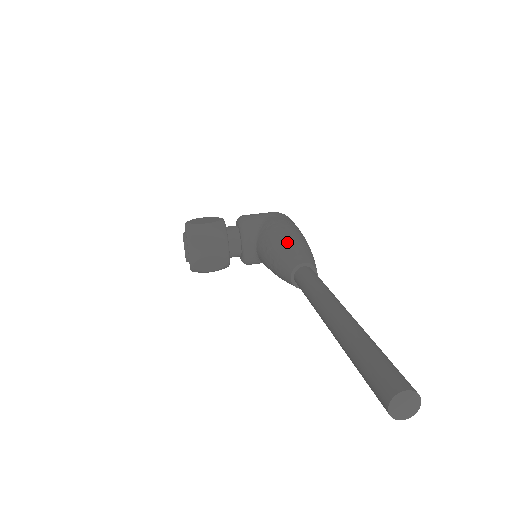
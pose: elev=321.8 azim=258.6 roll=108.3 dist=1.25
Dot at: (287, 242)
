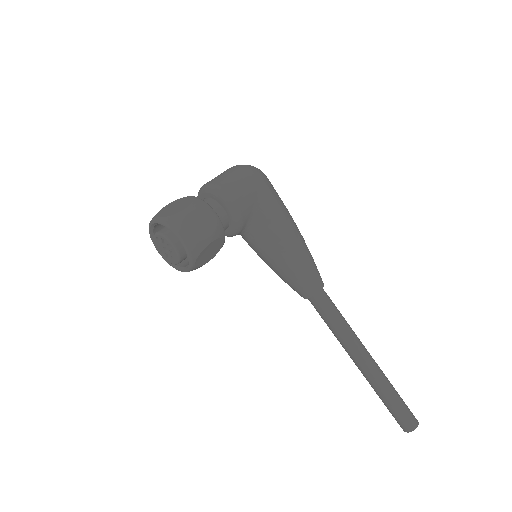
Dot at: (301, 259)
